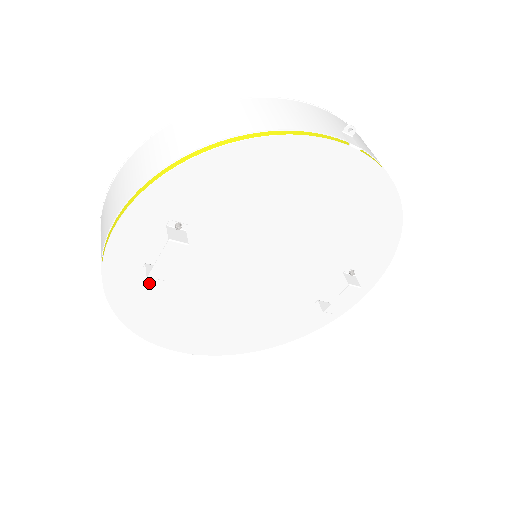
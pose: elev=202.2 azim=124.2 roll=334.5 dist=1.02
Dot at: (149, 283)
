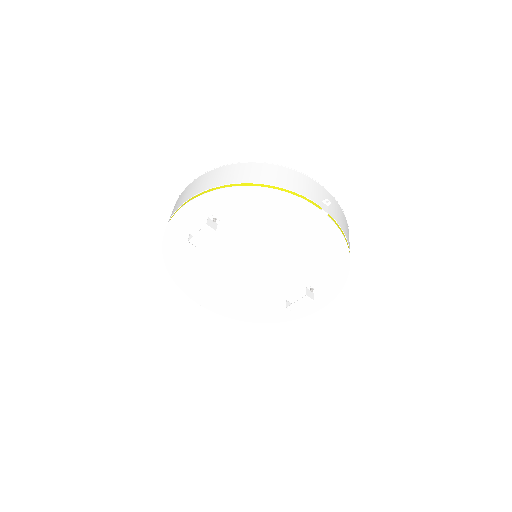
Dot at: (188, 246)
